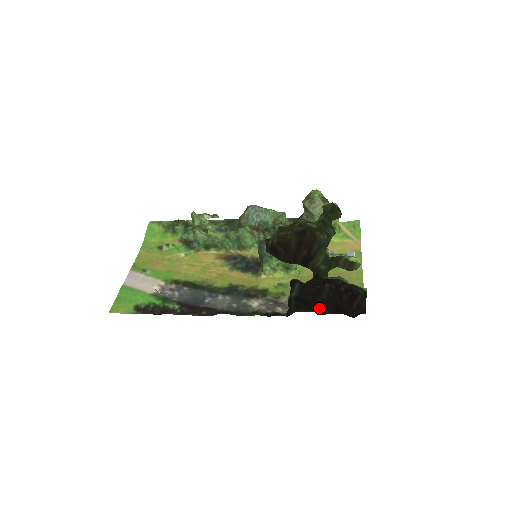
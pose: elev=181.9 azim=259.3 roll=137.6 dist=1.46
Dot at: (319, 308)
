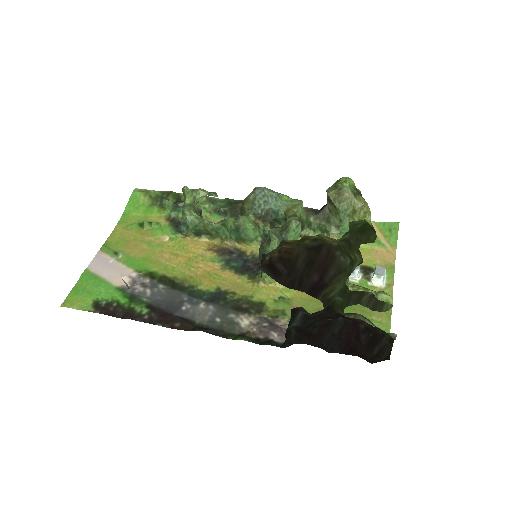
Dot at: (327, 344)
